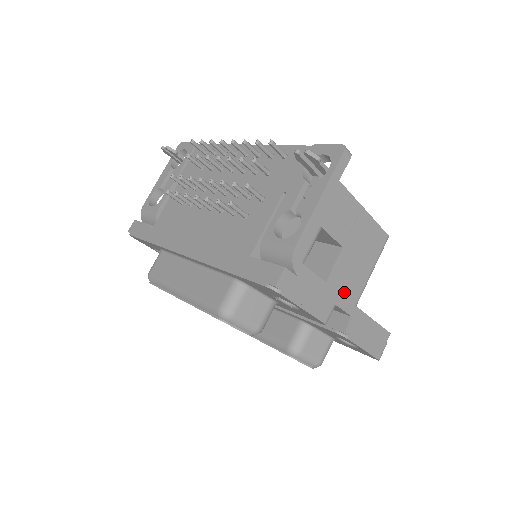
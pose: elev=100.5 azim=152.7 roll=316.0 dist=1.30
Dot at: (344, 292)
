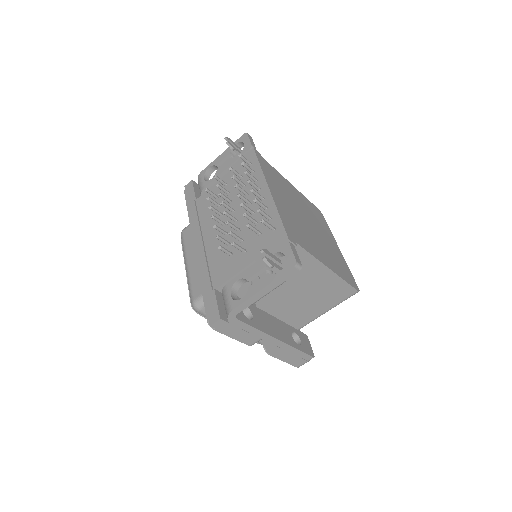
Dot at: (298, 316)
